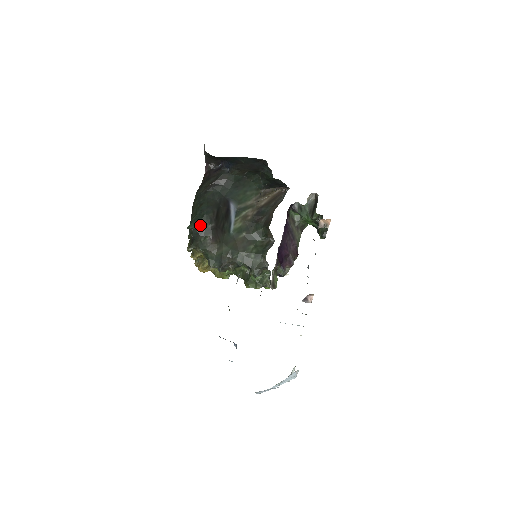
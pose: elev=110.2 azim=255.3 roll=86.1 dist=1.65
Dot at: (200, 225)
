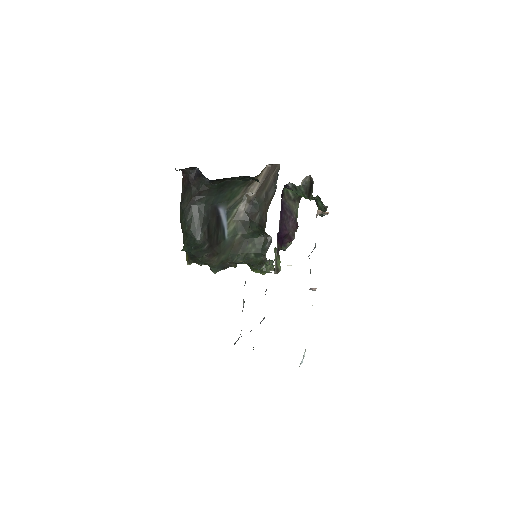
Dot at: (194, 249)
